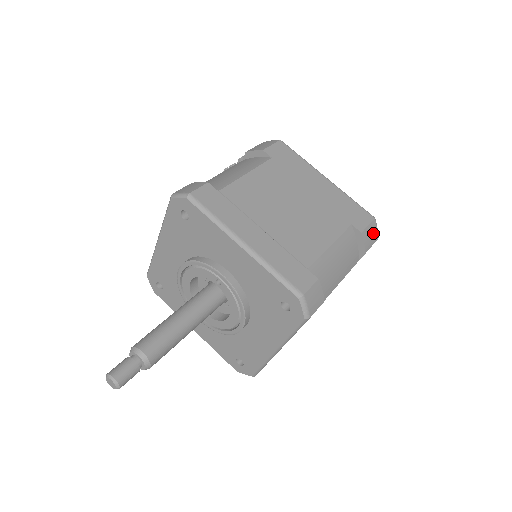
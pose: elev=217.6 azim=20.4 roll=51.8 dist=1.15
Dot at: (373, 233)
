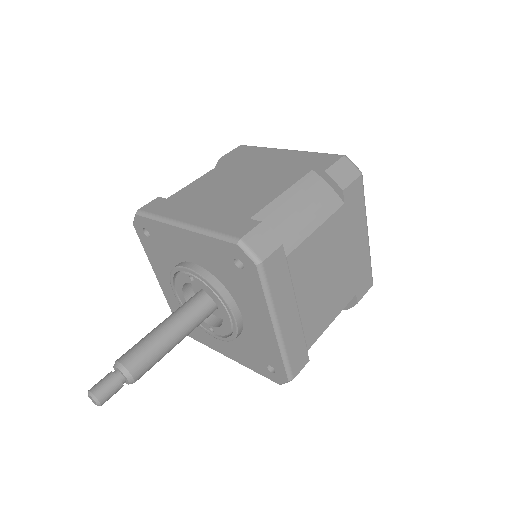
Dot at: (347, 169)
